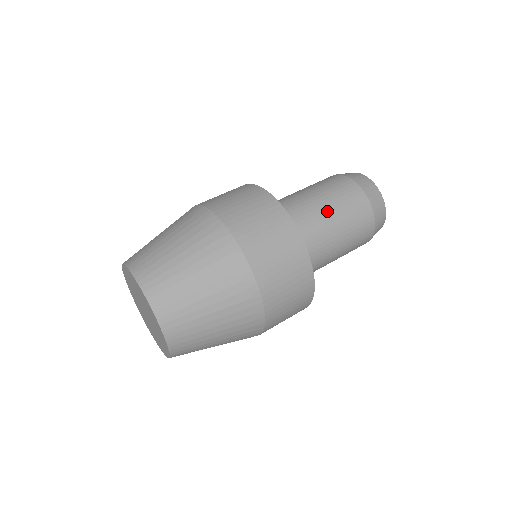
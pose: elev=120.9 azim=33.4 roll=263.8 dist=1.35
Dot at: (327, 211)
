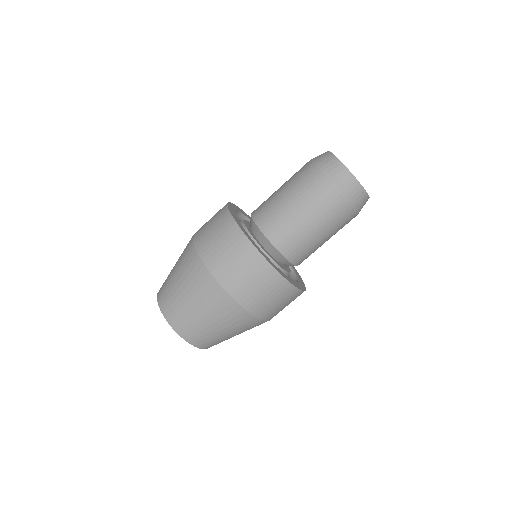
Dot at: (313, 232)
